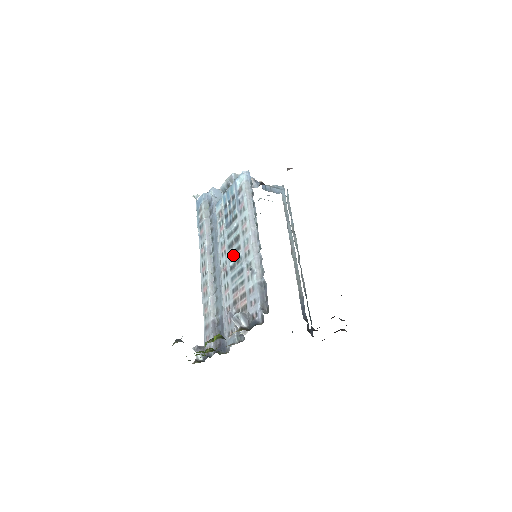
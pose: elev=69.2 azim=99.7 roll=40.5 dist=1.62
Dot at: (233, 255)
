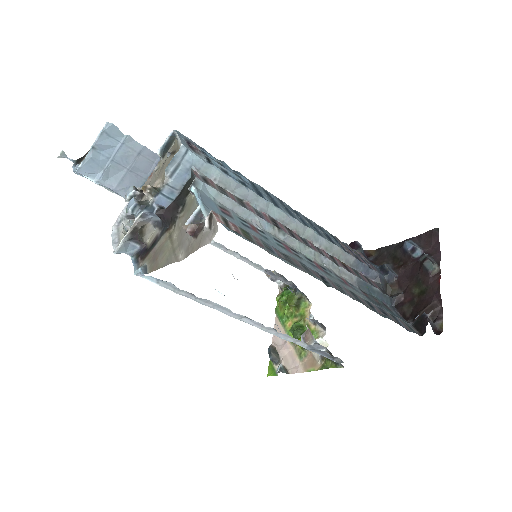
Dot at: occluded
